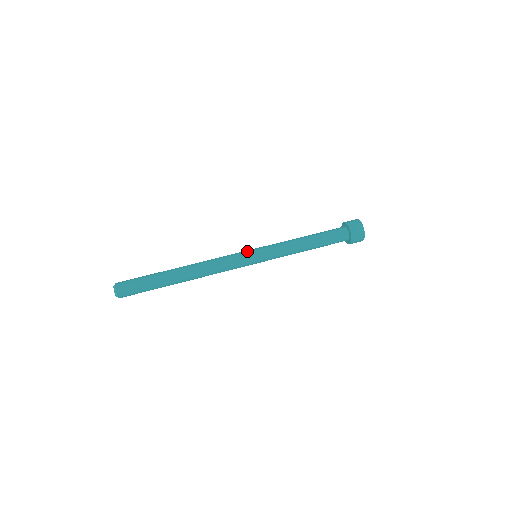
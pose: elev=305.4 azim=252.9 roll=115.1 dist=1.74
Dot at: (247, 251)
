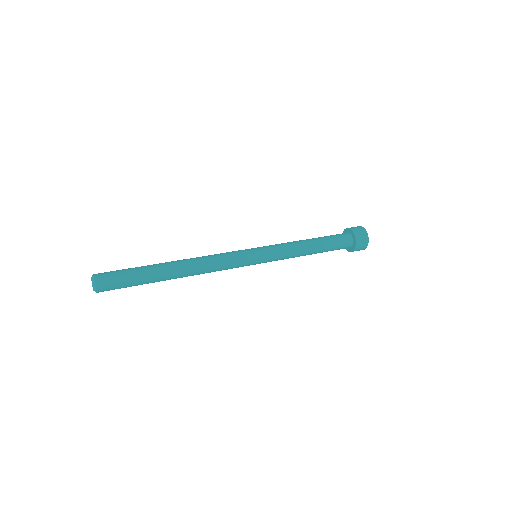
Dot at: occluded
